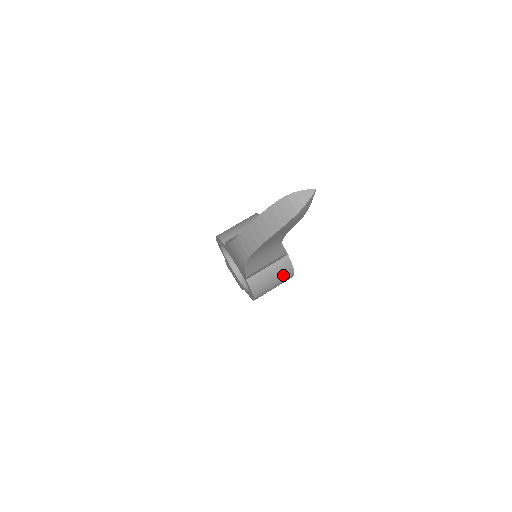
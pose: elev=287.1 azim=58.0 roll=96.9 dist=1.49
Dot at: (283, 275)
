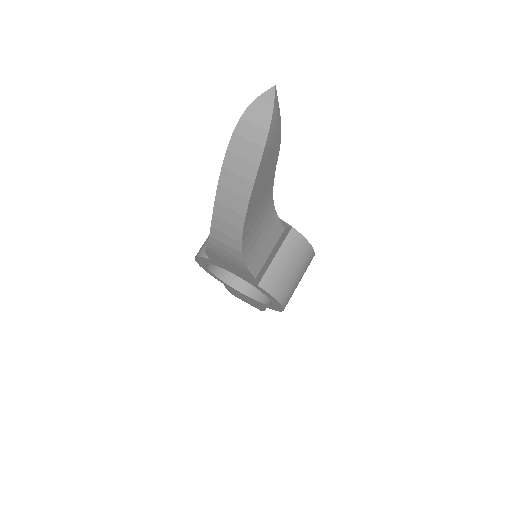
Dot at: (301, 257)
